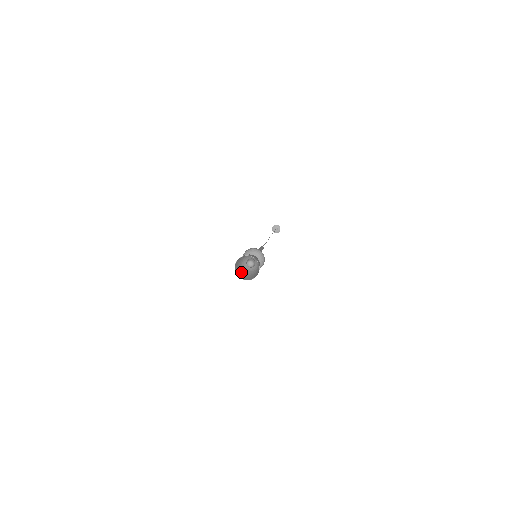
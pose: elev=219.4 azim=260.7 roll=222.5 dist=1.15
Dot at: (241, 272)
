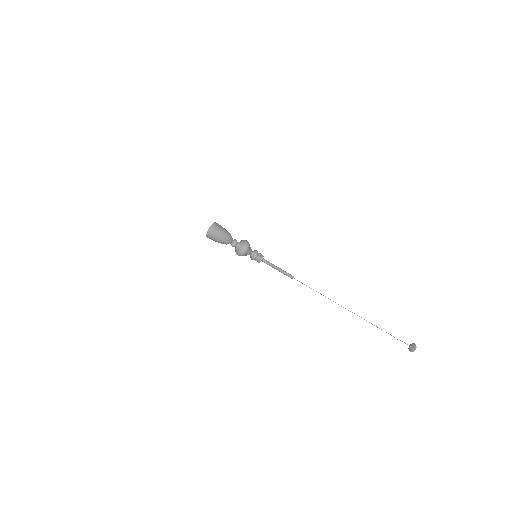
Dot at: occluded
